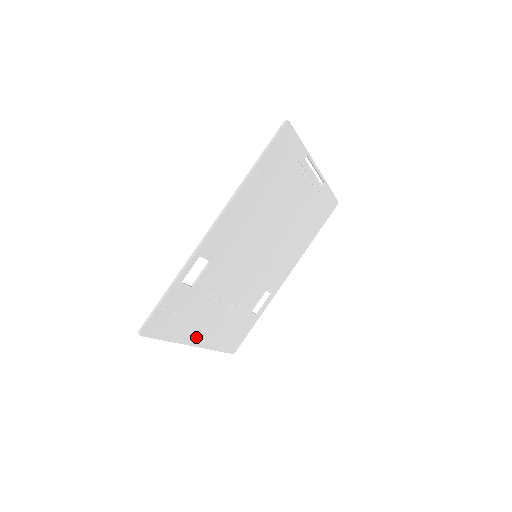
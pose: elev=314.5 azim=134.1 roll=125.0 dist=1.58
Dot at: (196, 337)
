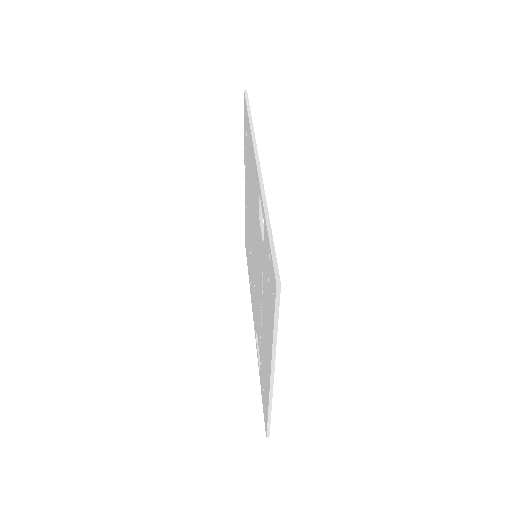
Dot at: occluded
